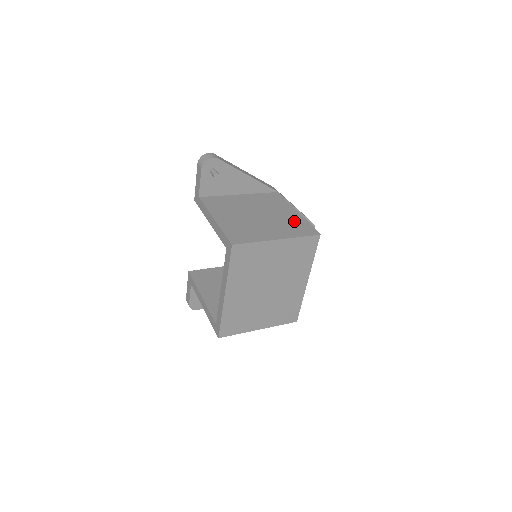
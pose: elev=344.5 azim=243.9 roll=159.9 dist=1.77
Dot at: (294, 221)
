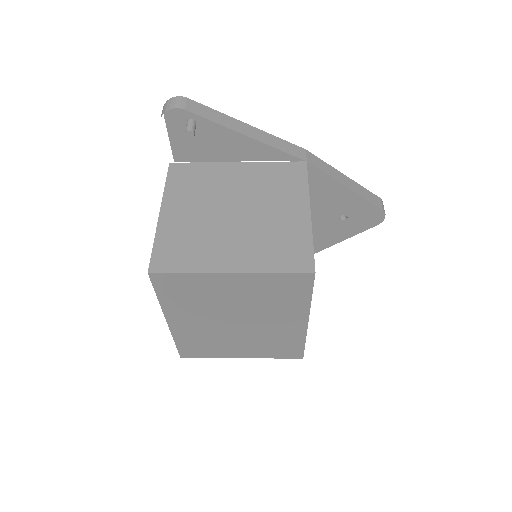
Dot at: (288, 233)
